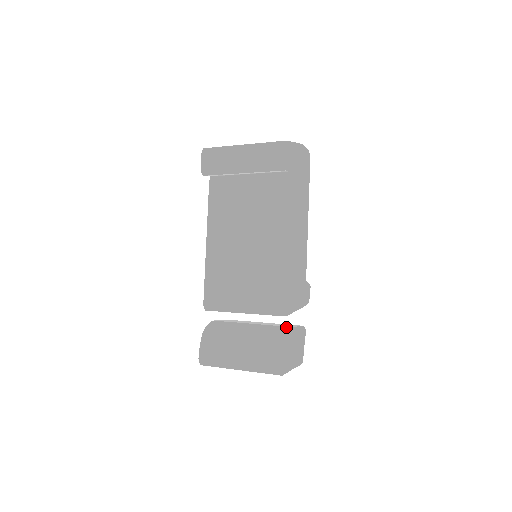
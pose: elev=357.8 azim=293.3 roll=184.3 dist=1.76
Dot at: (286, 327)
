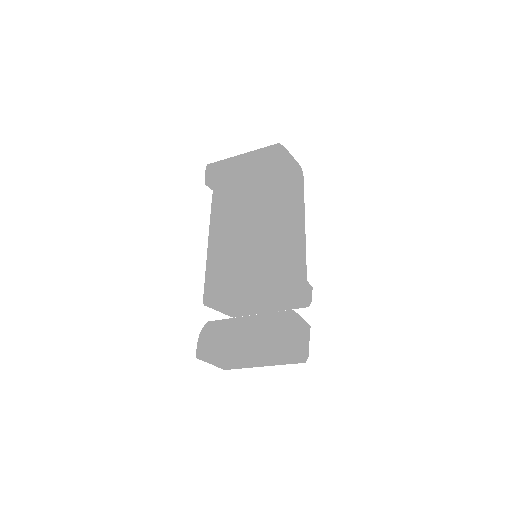
Dot at: occluded
